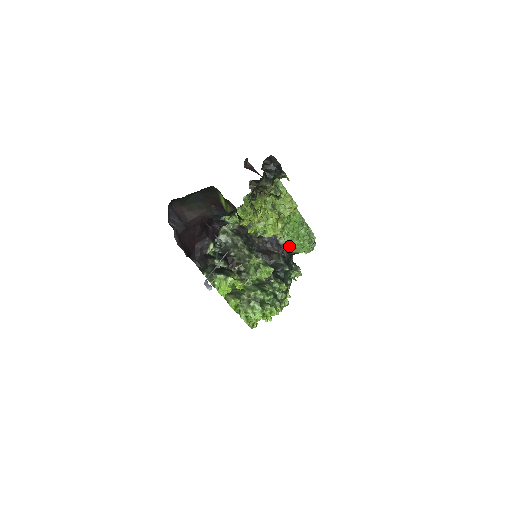
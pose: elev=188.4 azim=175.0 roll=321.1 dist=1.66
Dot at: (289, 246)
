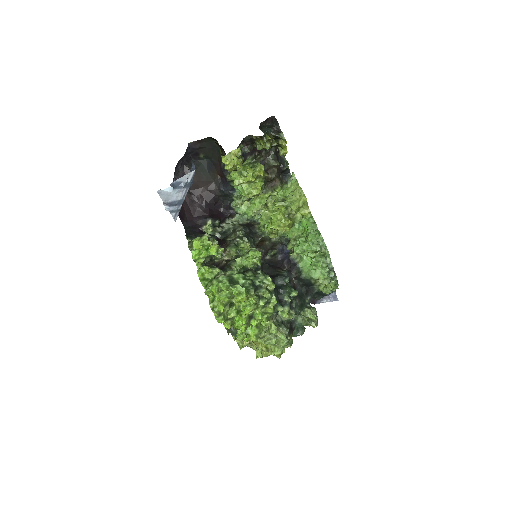
Dot at: (299, 262)
